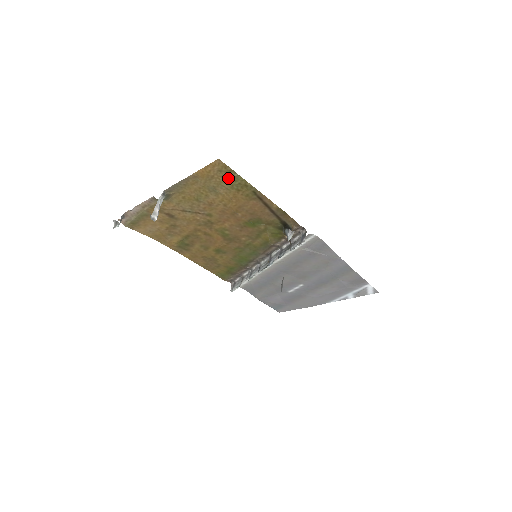
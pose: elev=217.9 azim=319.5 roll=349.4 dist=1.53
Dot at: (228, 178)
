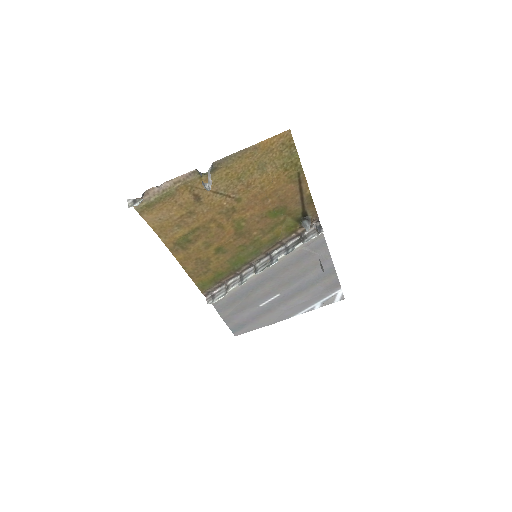
Dot at: (285, 154)
